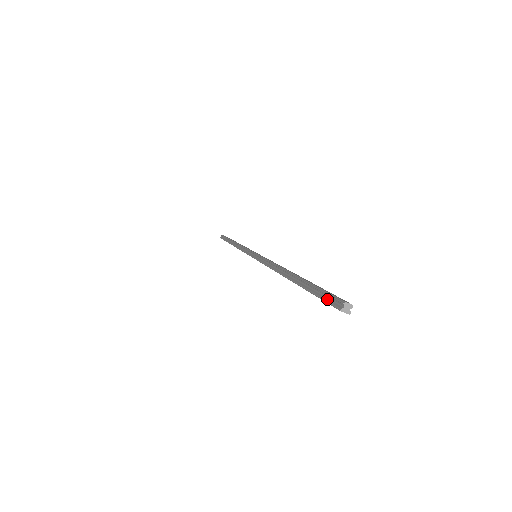
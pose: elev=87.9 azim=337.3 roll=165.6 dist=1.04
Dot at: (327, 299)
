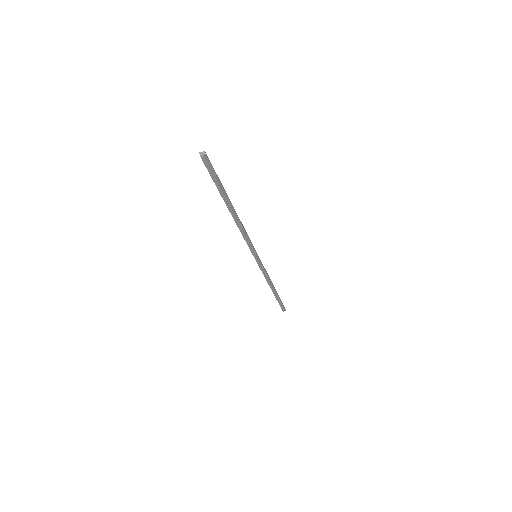
Dot at: (208, 165)
